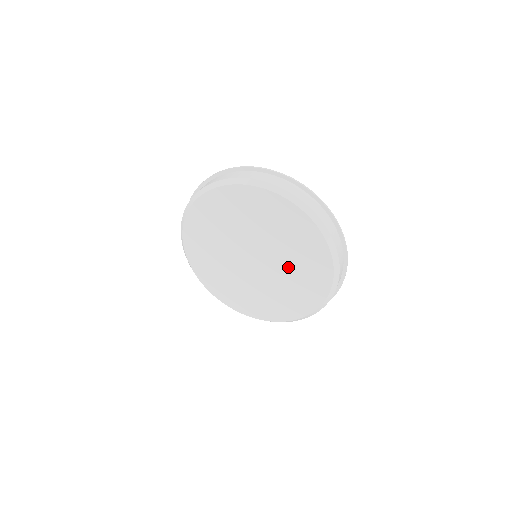
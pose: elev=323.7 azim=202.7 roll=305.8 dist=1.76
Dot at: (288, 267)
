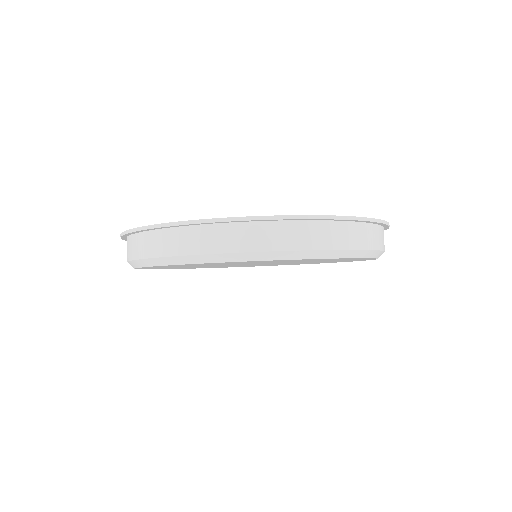
Dot at: occluded
